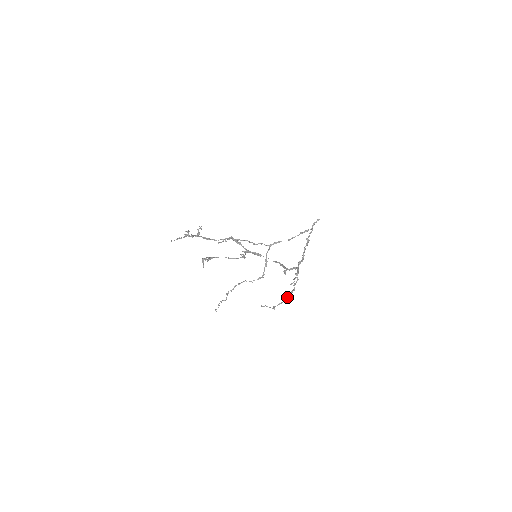
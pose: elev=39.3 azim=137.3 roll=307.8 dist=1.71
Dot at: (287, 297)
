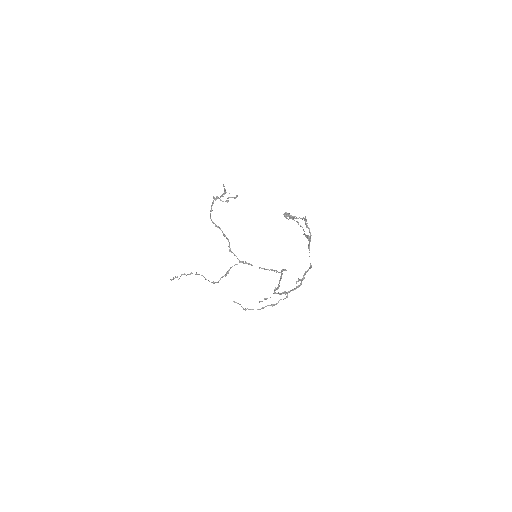
Dot at: (263, 307)
